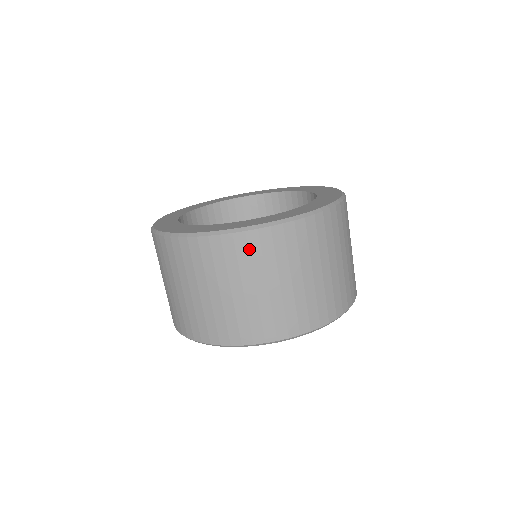
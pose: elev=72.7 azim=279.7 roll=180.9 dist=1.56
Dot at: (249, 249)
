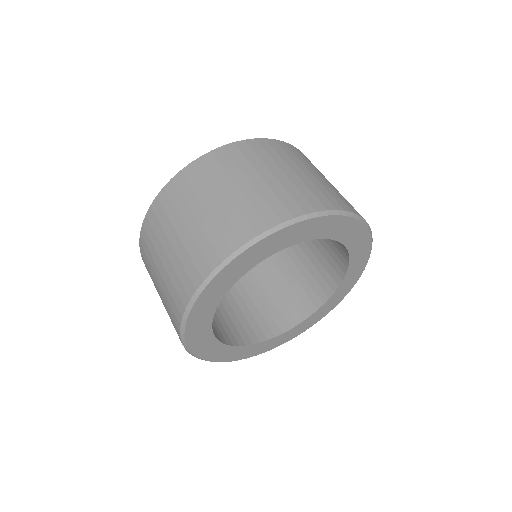
Dot at: (220, 161)
